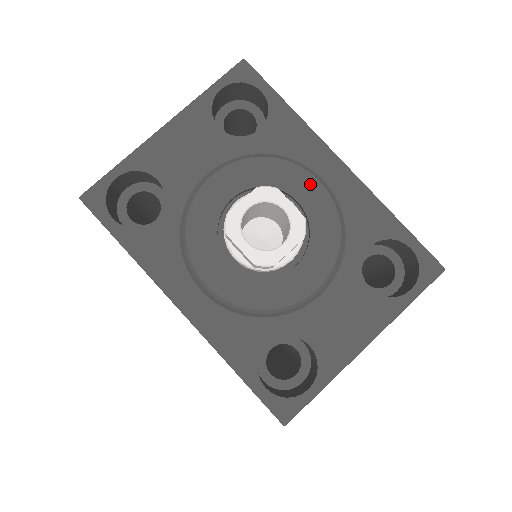
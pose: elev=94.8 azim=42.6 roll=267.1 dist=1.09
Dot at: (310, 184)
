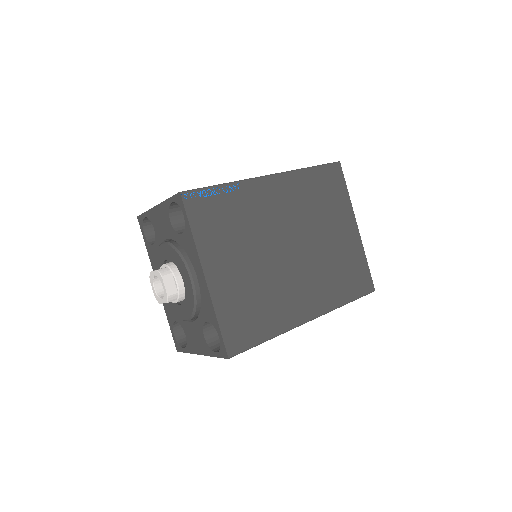
Dot at: (187, 278)
